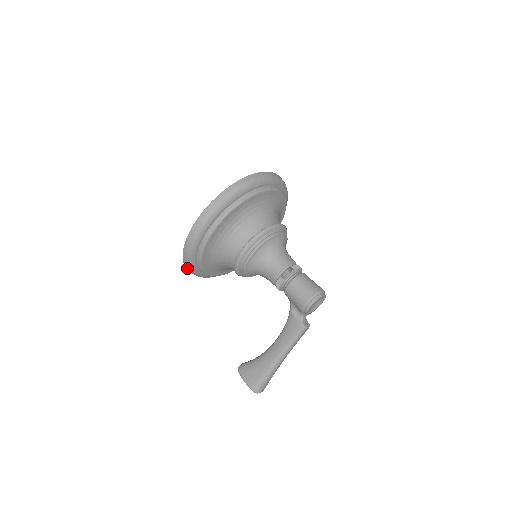
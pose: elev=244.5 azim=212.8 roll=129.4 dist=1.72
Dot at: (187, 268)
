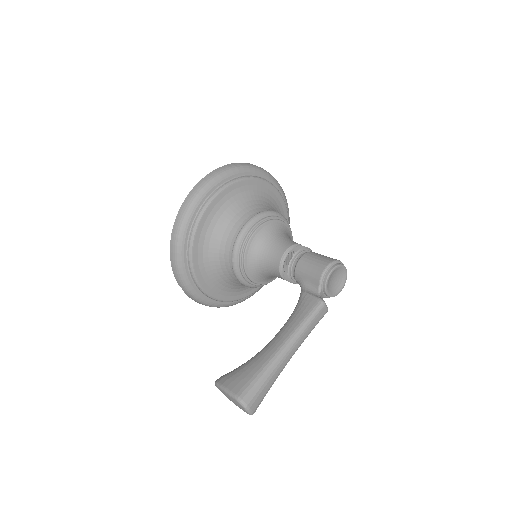
Dot at: (172, 247)
